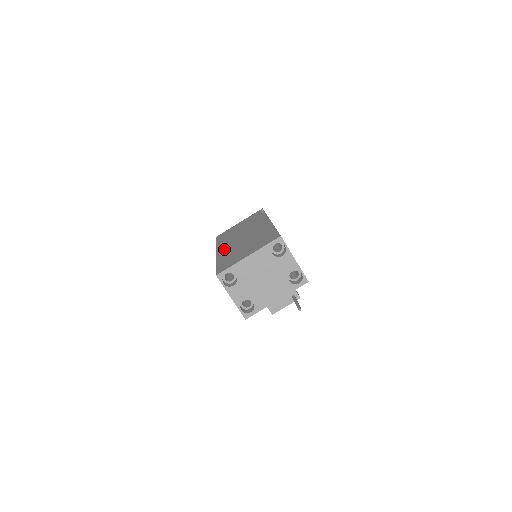
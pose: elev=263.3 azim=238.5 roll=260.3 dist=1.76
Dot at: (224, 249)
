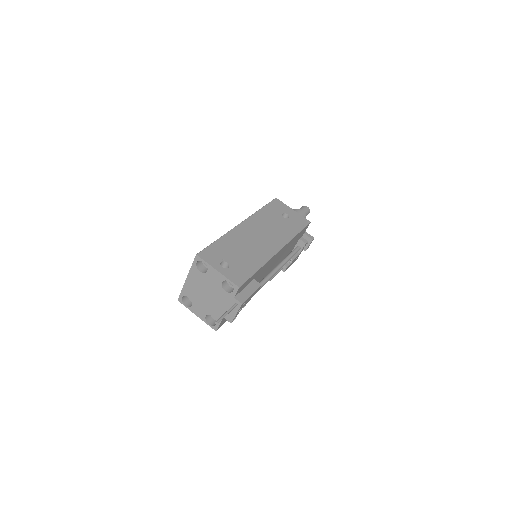
Dot at: occluded
